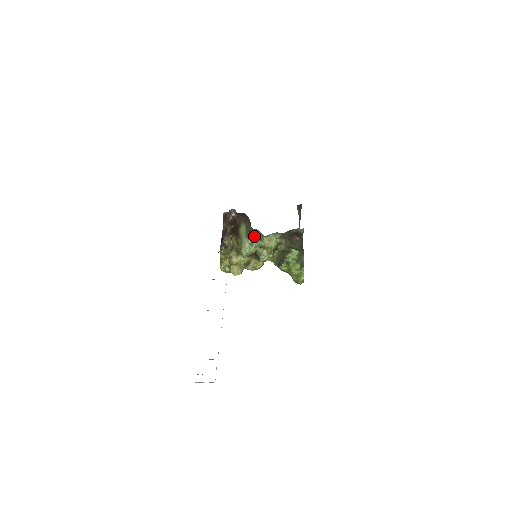
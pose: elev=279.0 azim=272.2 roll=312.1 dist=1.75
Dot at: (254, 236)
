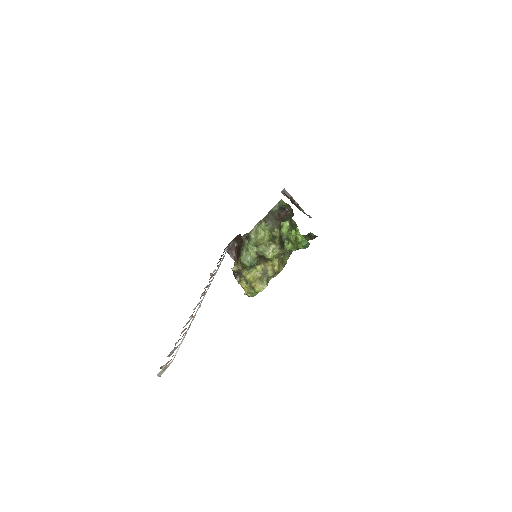
Dot at: (246, 242)
